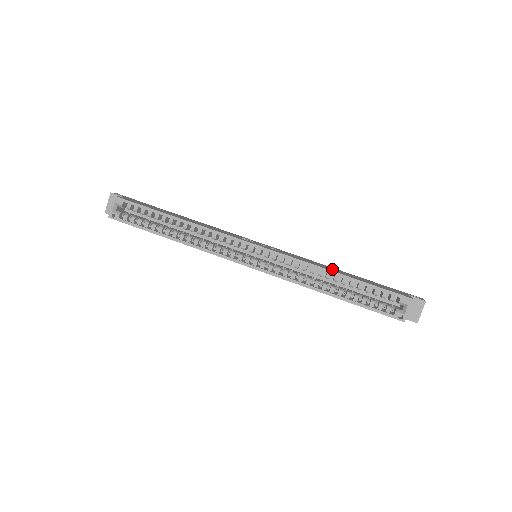
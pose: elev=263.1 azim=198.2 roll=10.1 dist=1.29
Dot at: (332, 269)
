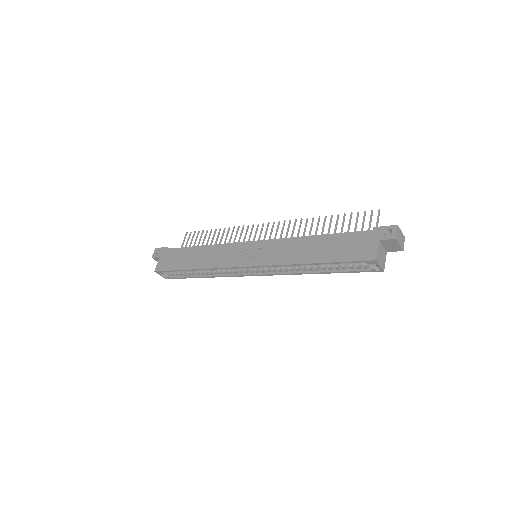
Dot at: (306, 251)
